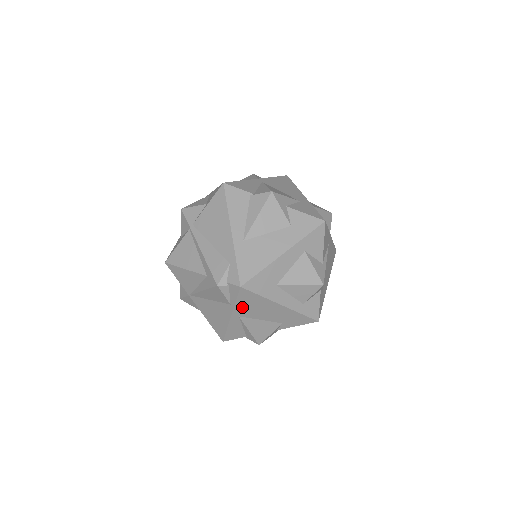
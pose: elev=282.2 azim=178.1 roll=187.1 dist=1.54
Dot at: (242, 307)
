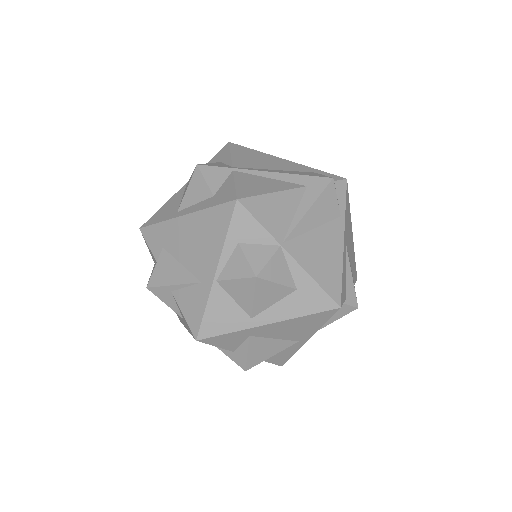
Dot at: (346, 222)
